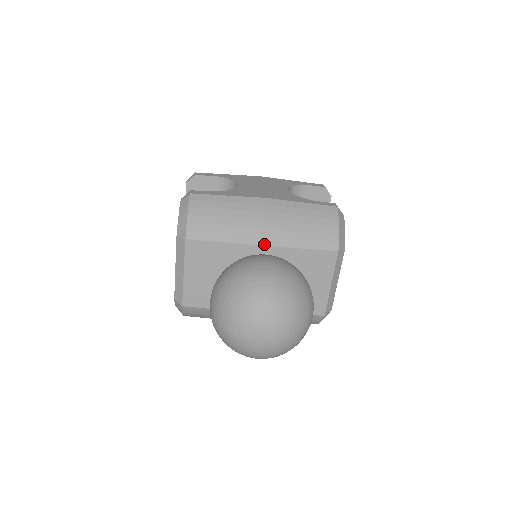
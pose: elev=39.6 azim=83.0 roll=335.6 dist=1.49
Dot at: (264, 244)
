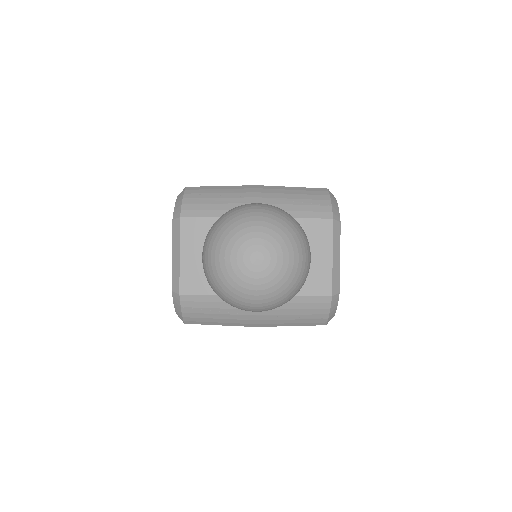
Dot at: occluded
